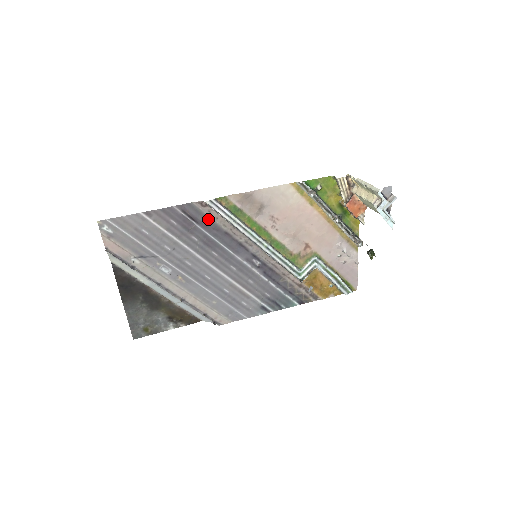
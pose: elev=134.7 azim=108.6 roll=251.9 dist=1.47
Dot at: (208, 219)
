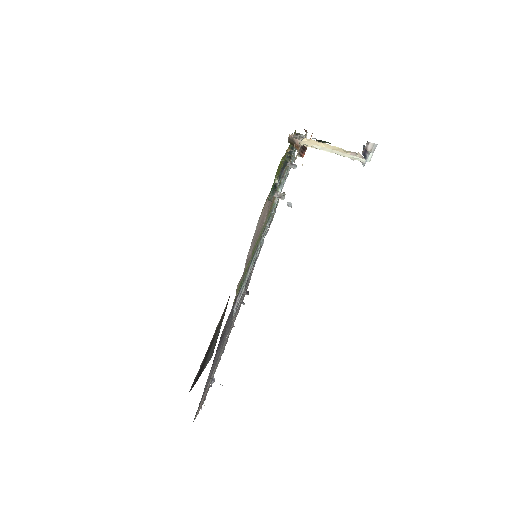
Dot at: (231, 311)
